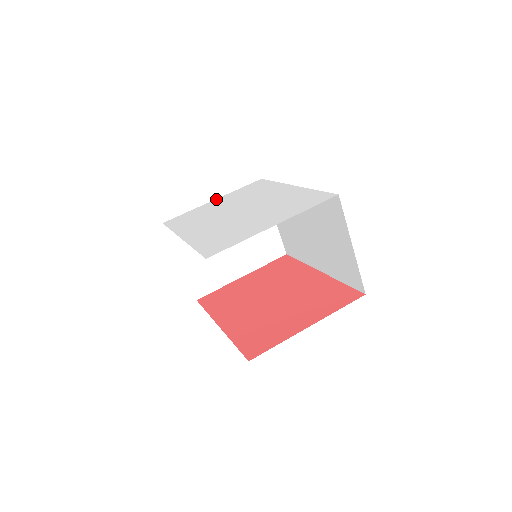
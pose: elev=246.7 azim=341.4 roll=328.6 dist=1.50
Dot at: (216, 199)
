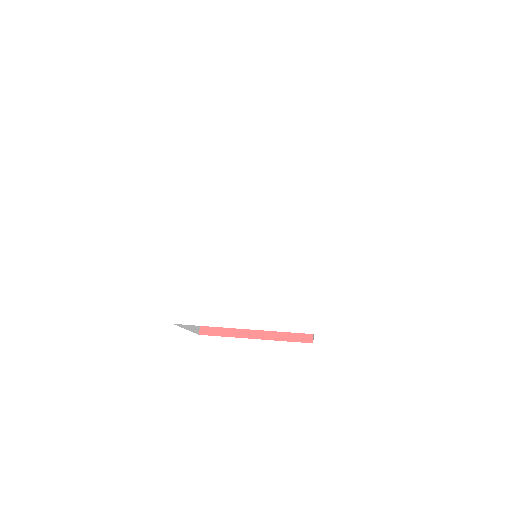
Dot at: (260, 164)
